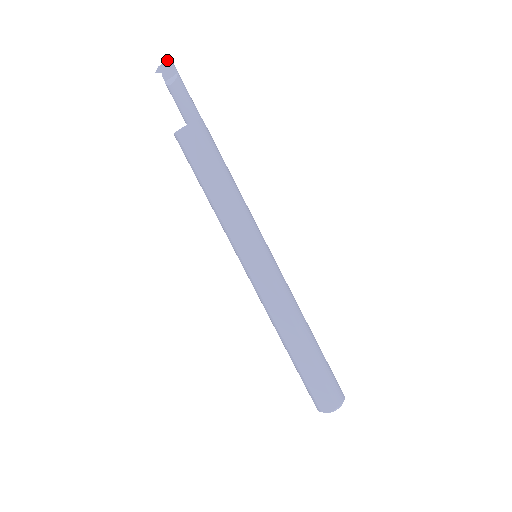
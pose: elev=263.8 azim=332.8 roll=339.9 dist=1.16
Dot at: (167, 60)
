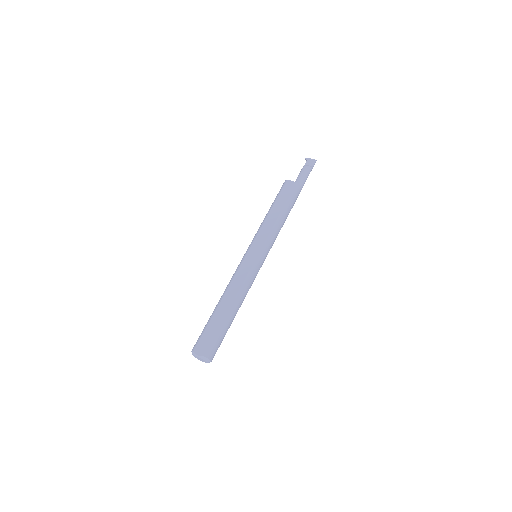
Dot at: occluded
